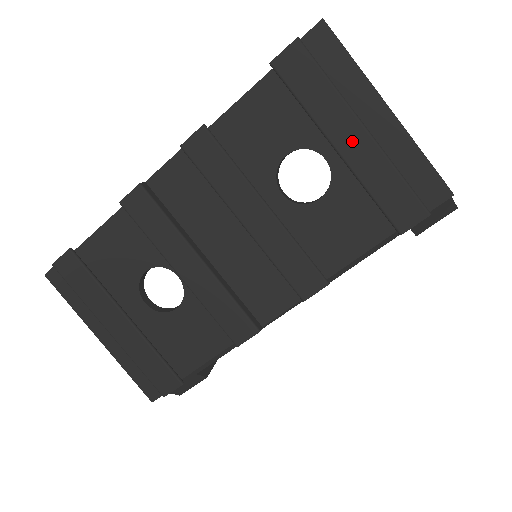
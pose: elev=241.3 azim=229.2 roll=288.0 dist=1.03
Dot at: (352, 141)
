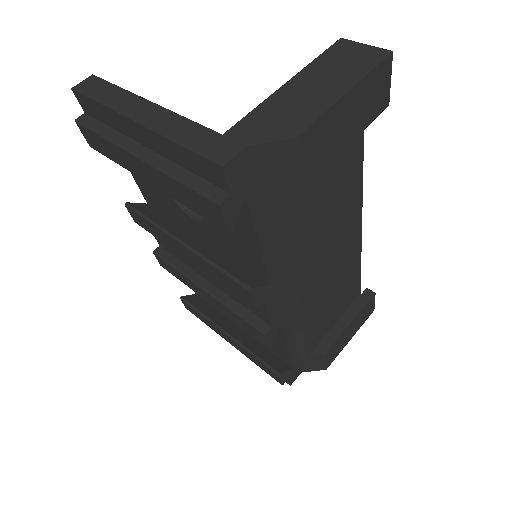
Dot at: (146, 173)
